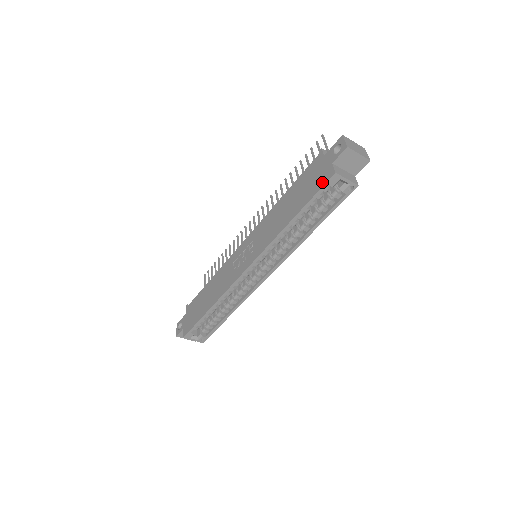
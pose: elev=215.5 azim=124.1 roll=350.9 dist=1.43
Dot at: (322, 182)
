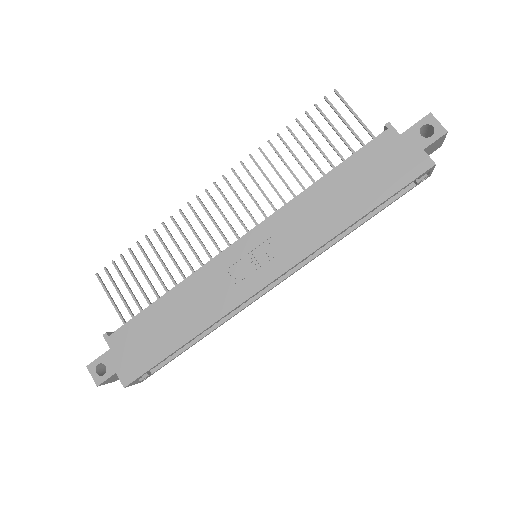
Dot at: (412, 173)
